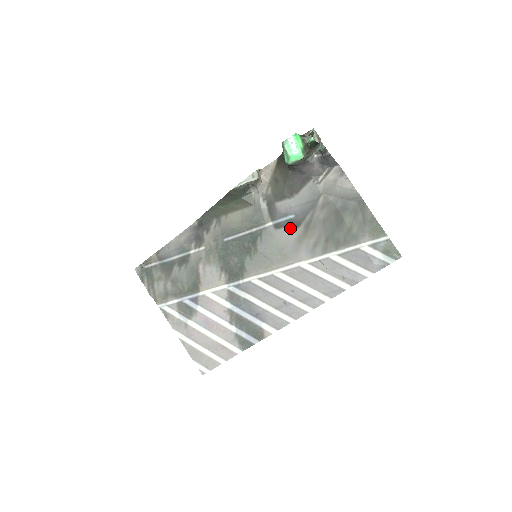
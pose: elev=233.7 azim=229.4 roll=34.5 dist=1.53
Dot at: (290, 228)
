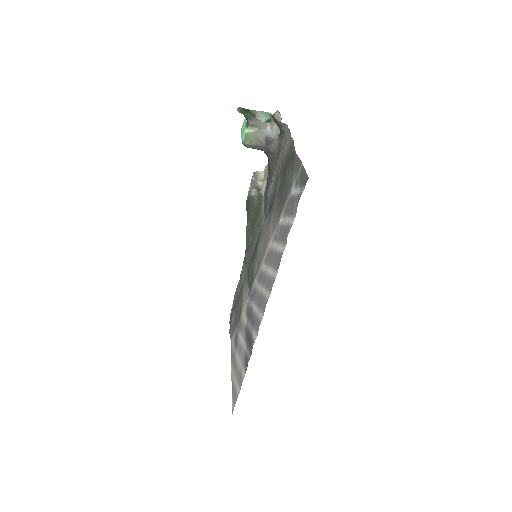
Dot at: (269, 213)
